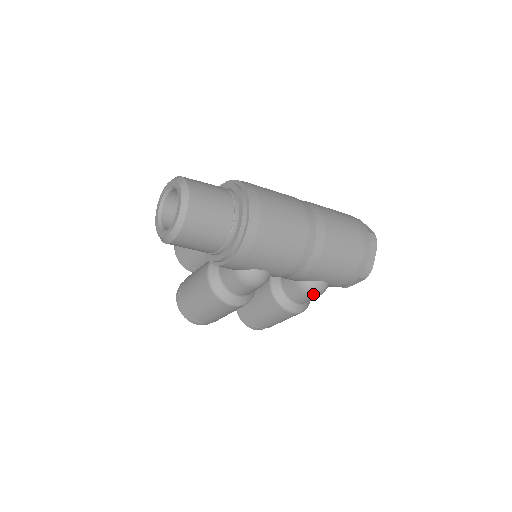
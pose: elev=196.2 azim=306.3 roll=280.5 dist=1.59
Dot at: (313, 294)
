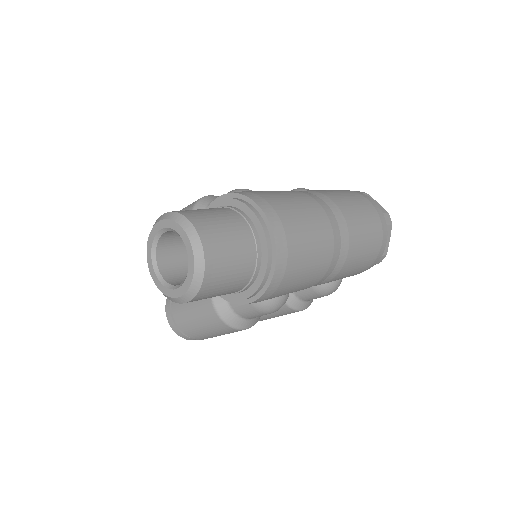
Dot at: (328, 294)
